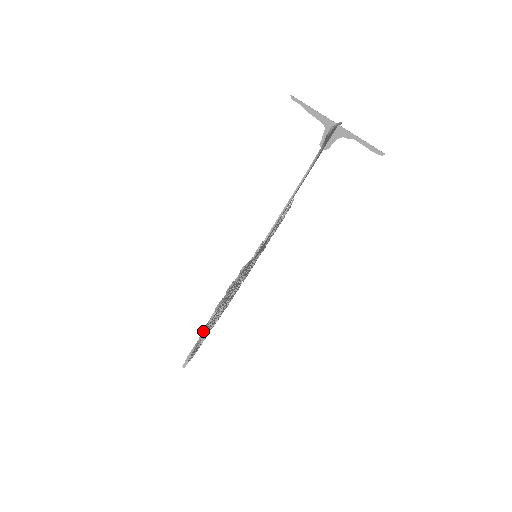
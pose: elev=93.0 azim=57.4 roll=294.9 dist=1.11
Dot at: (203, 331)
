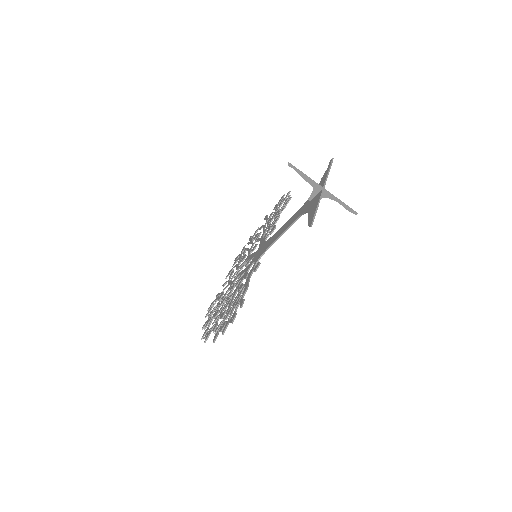
Dot at: occluded
